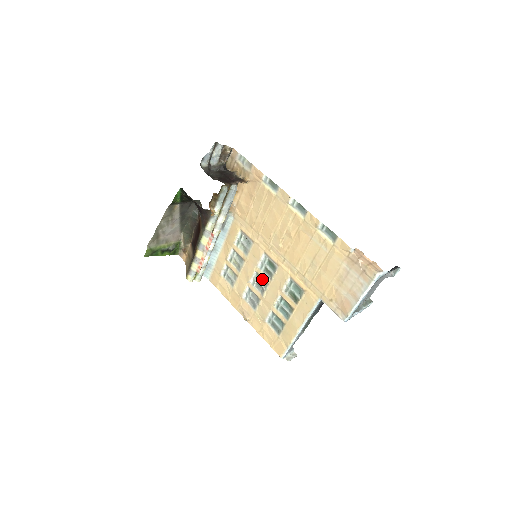
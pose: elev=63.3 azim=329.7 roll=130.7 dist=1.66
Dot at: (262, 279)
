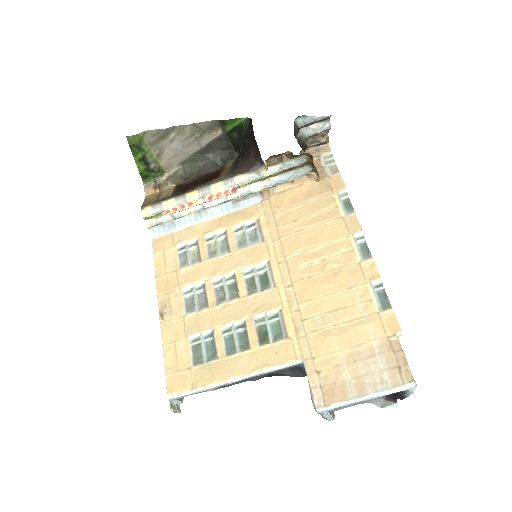
Dot at: (234, 287)
